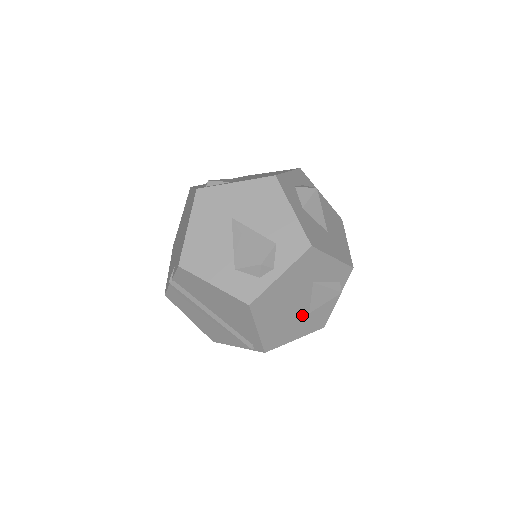
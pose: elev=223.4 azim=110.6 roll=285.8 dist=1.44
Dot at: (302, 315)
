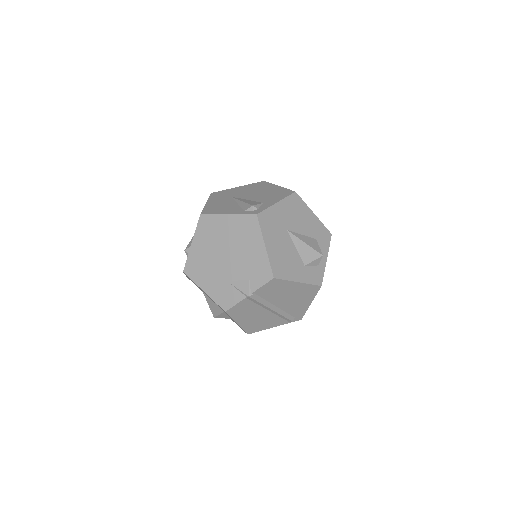
Dot at: occluded
